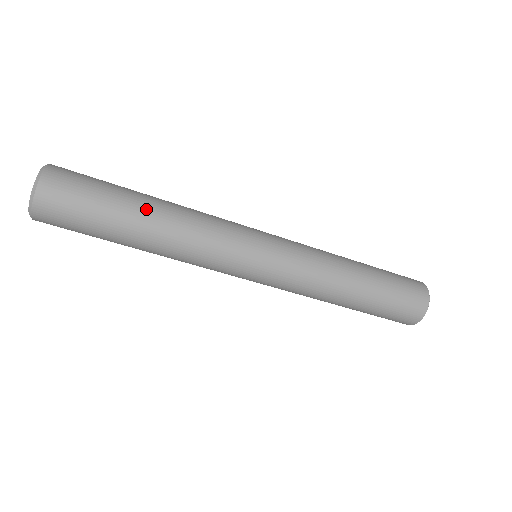
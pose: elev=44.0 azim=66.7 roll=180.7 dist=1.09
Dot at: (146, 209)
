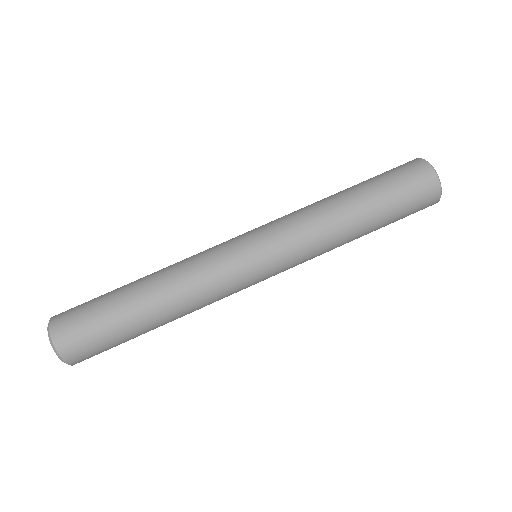
Dot at: occluded
